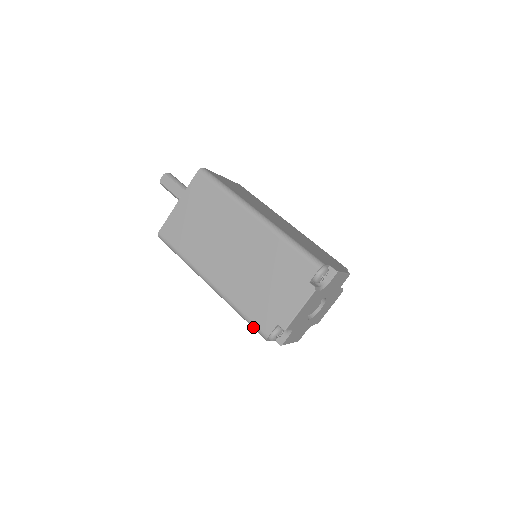
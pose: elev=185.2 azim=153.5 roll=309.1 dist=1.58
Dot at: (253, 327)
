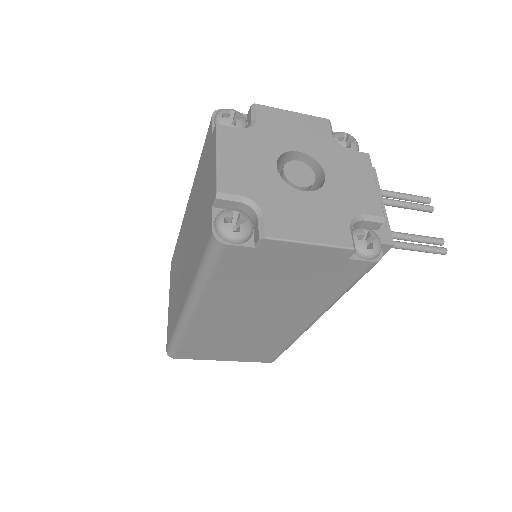
Dot at: (209, 260)
